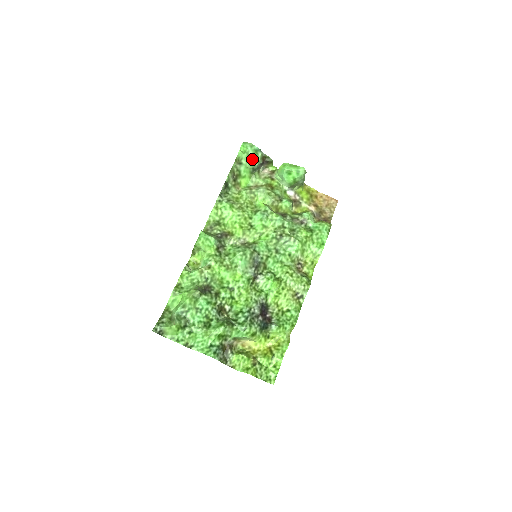
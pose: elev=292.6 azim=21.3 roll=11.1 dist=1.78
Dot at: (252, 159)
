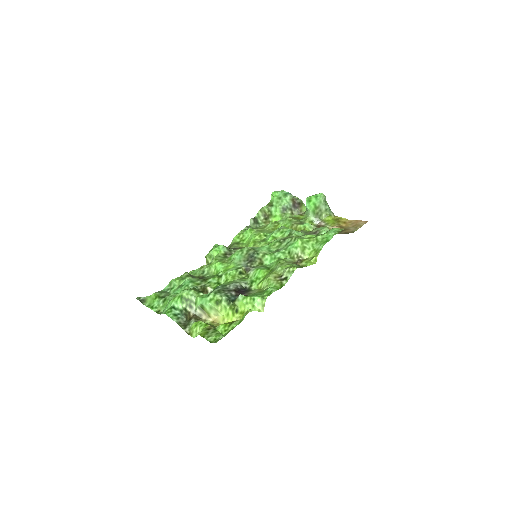
Dot at: (281, 200)
